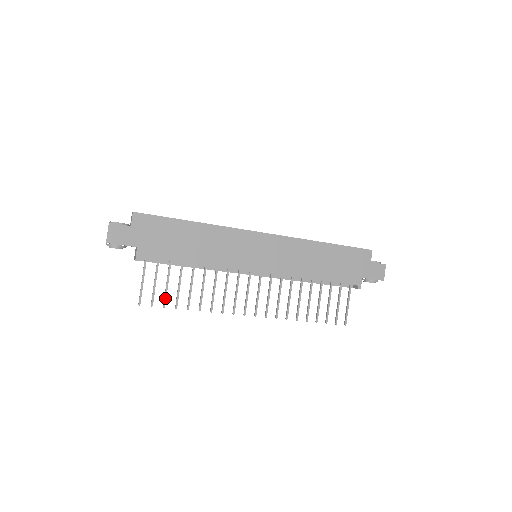
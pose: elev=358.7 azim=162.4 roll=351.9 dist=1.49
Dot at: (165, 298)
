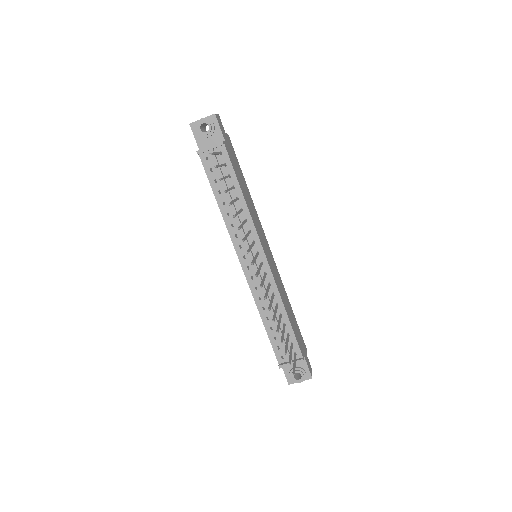
Dot at: (223, 178)
